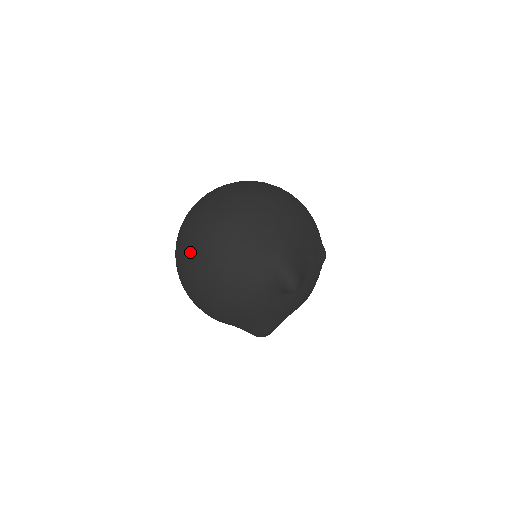
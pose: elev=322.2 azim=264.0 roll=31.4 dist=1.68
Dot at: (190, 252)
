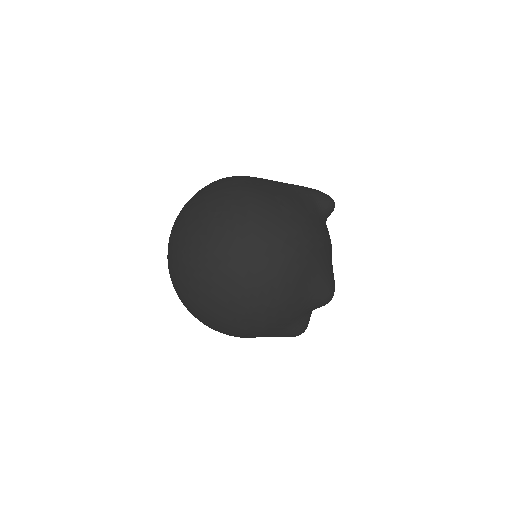
Dot at: (228, 214)
